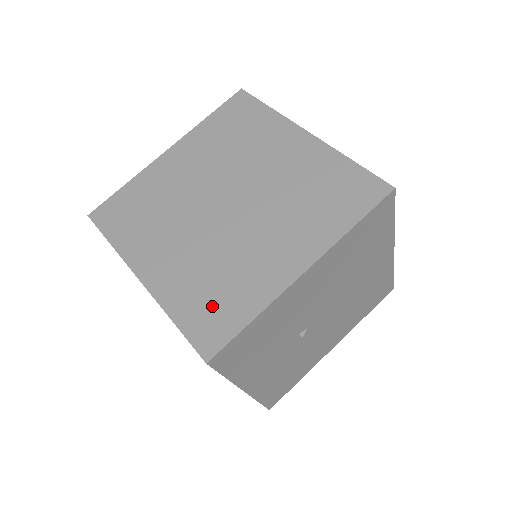
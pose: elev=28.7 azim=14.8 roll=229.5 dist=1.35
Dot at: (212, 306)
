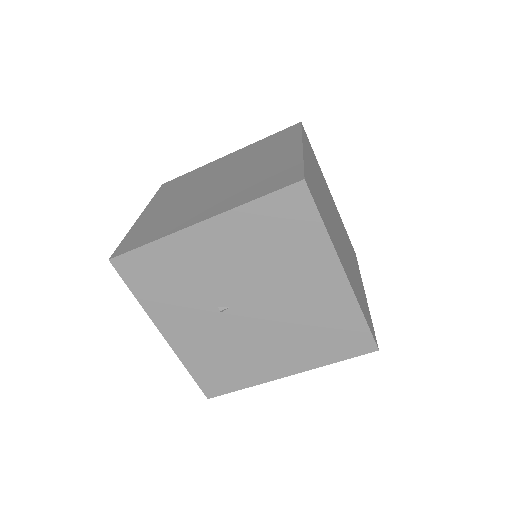
Dot at: (145, 233)
